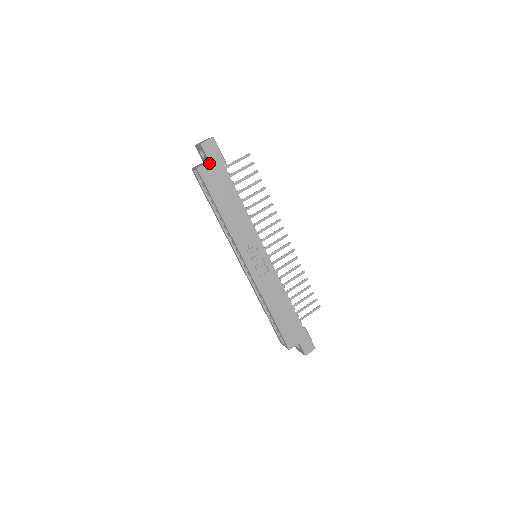
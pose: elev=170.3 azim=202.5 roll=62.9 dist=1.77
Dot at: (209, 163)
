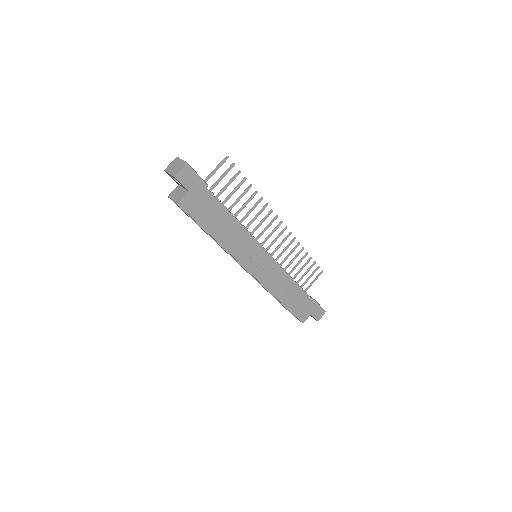
Dot at: (189, 193)
